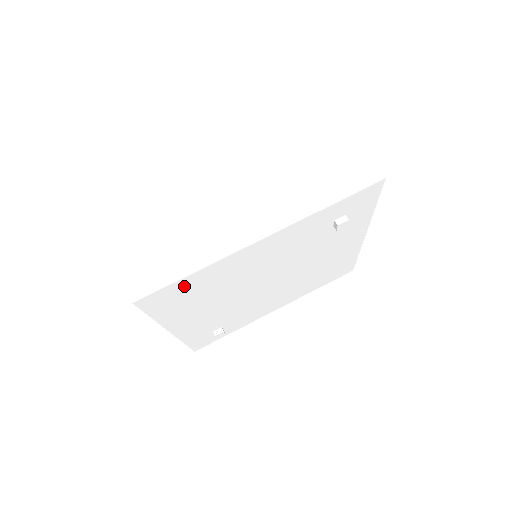
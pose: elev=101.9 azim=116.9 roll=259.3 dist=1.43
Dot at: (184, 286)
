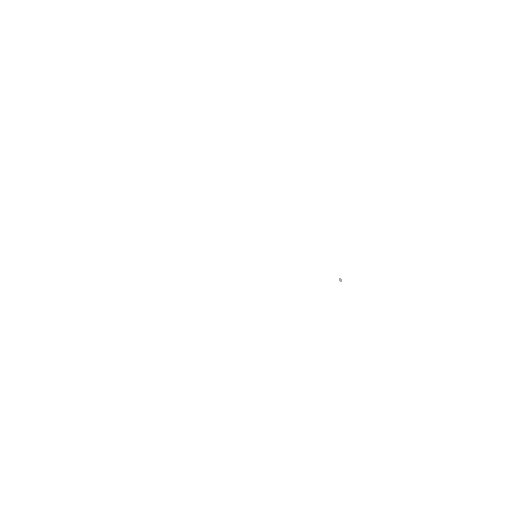
Dot at: occluded
